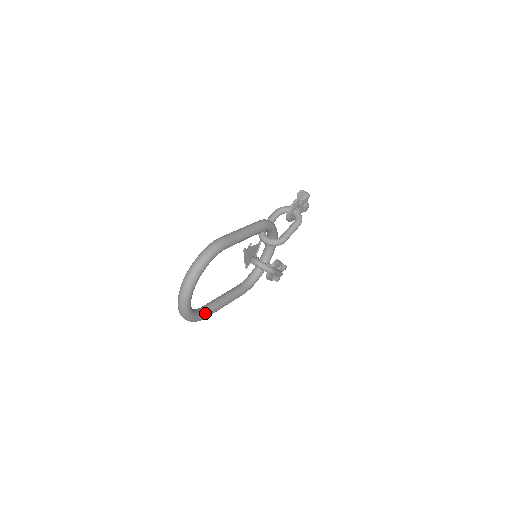
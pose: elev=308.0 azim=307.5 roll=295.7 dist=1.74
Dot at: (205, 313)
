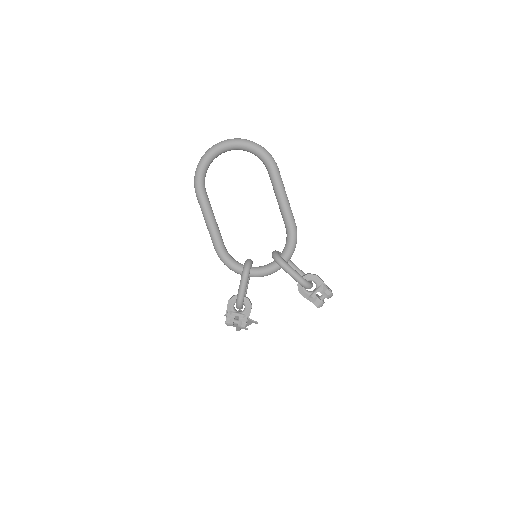
Dot at: (203, 188)
